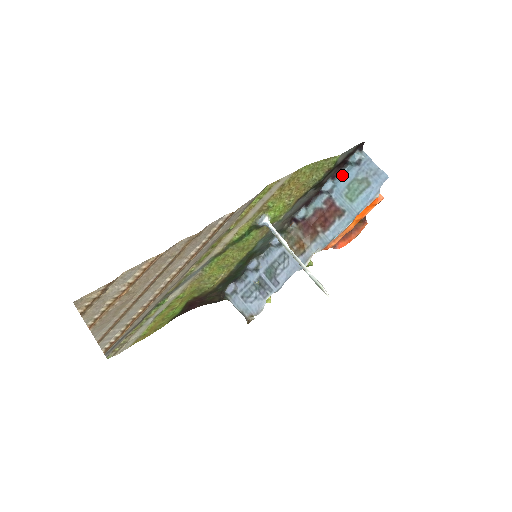
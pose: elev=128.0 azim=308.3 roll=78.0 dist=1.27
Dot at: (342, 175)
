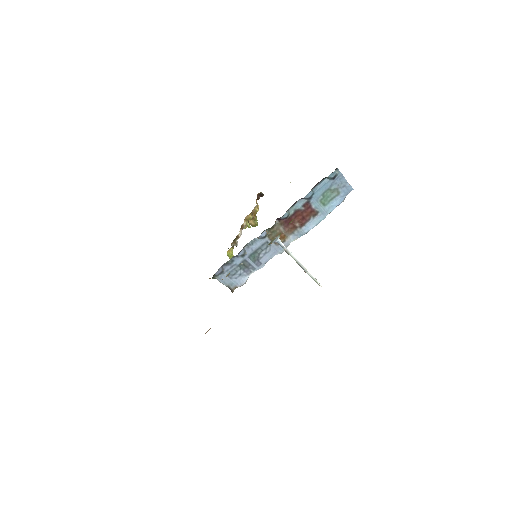
Dot at: (319, 186)
